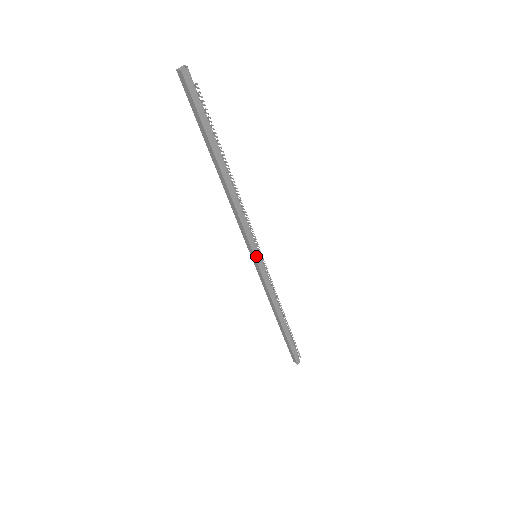
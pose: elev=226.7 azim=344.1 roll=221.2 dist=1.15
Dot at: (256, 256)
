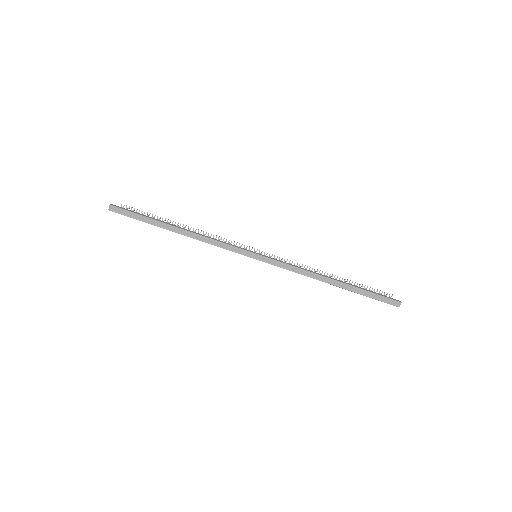
Dot at: (254, 253)
